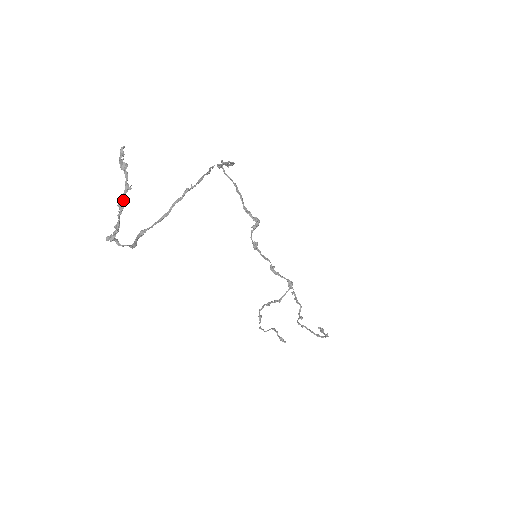
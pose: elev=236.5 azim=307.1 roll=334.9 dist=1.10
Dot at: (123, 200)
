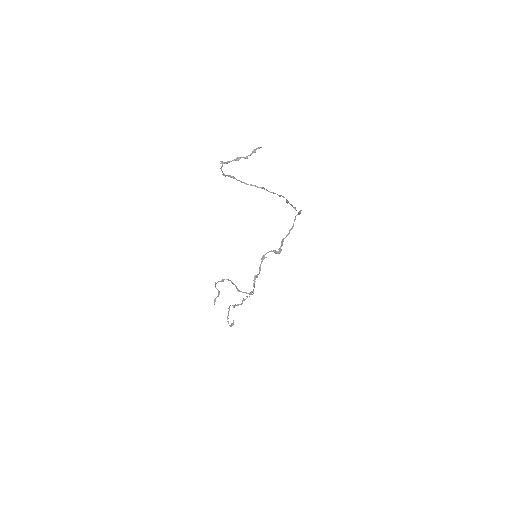
Dot at: occluded
